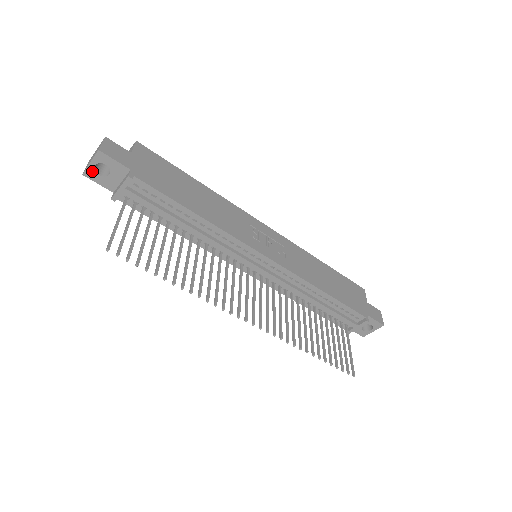
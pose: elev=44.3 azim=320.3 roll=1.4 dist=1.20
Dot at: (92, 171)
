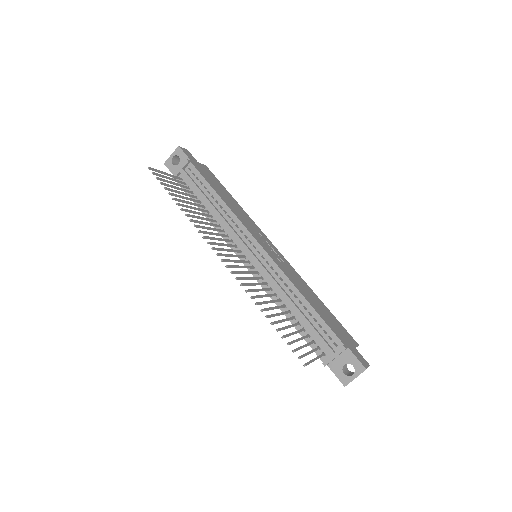
Dot at: (170, 161)
